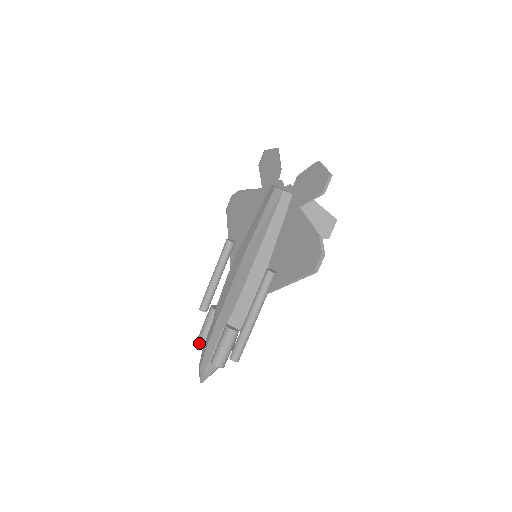
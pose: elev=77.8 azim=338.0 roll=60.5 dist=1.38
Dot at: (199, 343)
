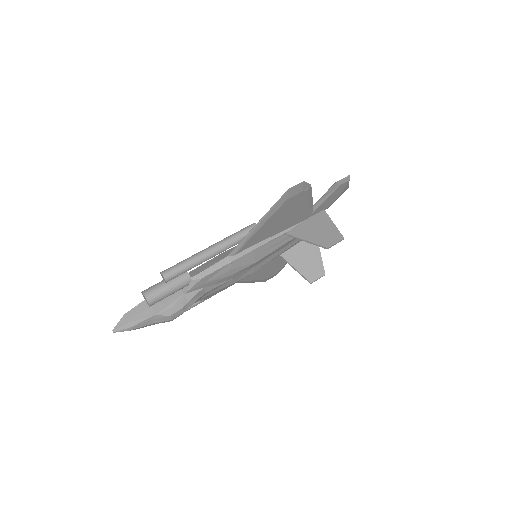
Dot at: occluded
